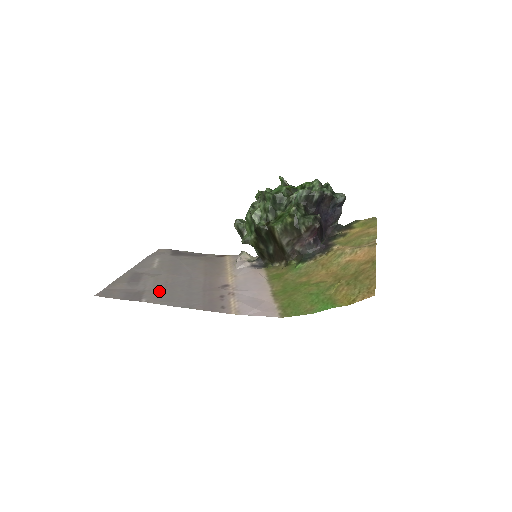
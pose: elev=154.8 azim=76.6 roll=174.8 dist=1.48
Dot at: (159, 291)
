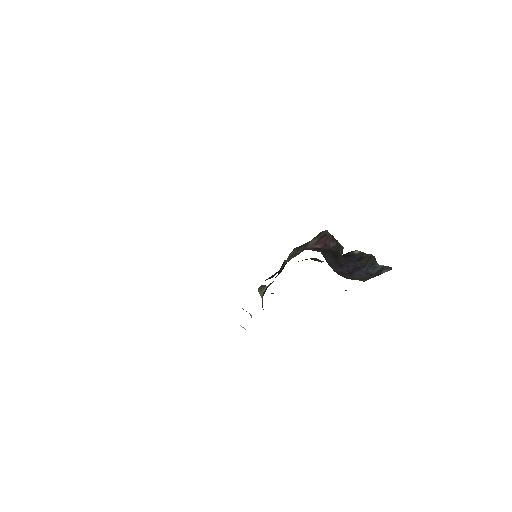
Dot at: occluded
